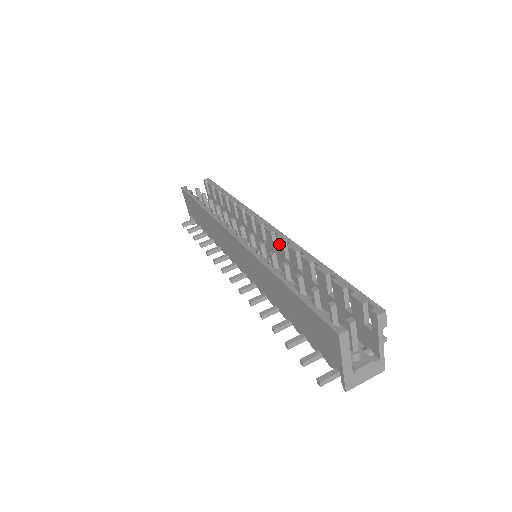
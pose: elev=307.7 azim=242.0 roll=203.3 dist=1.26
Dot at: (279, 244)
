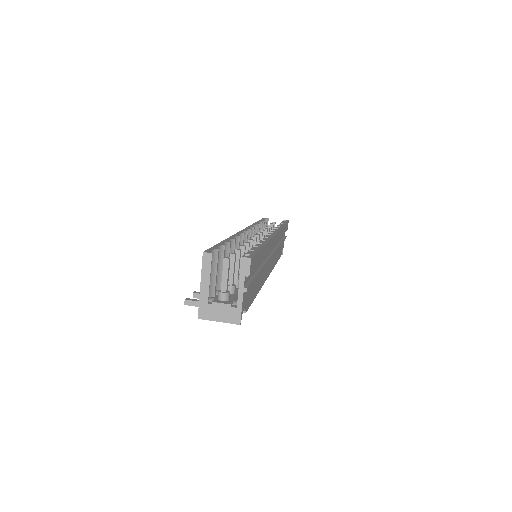
Dot at: occluded
